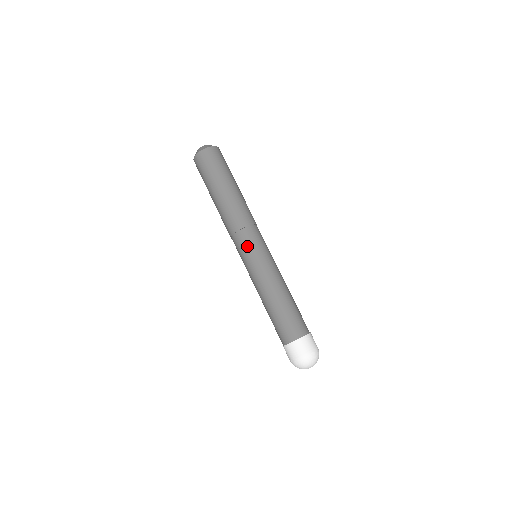
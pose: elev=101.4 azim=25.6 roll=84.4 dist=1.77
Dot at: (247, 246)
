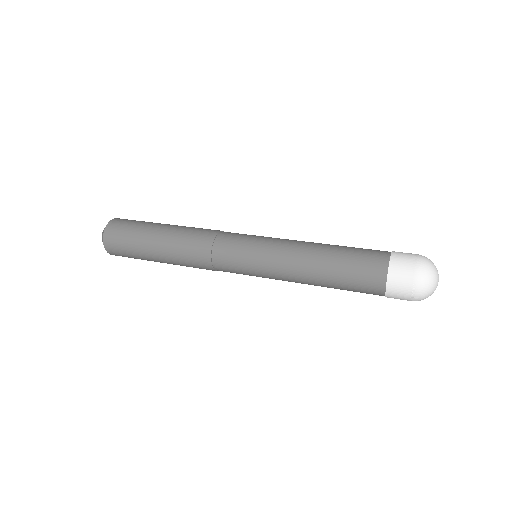
Dot at: (237, 244)
